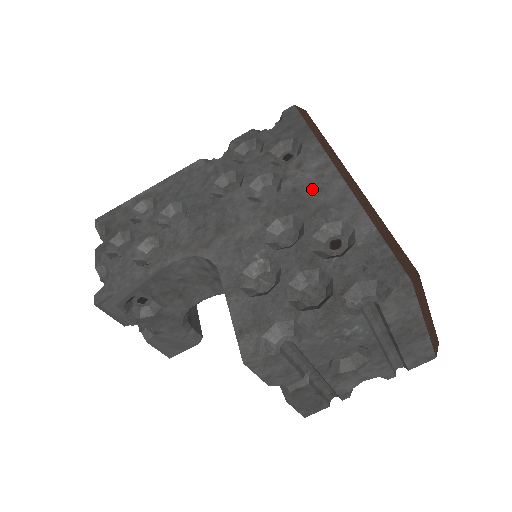
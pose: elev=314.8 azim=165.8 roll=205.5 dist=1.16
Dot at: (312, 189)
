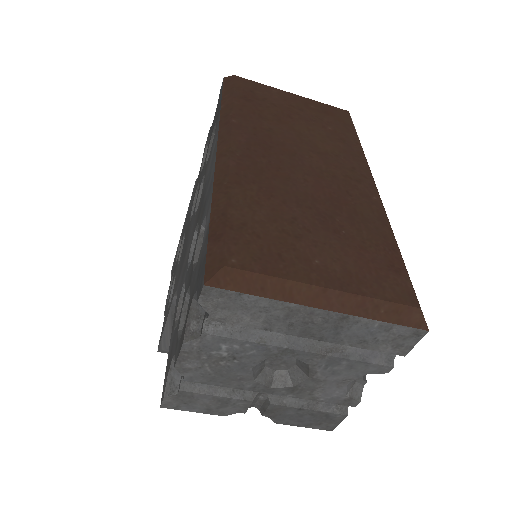
Dot at: (207, 183)
